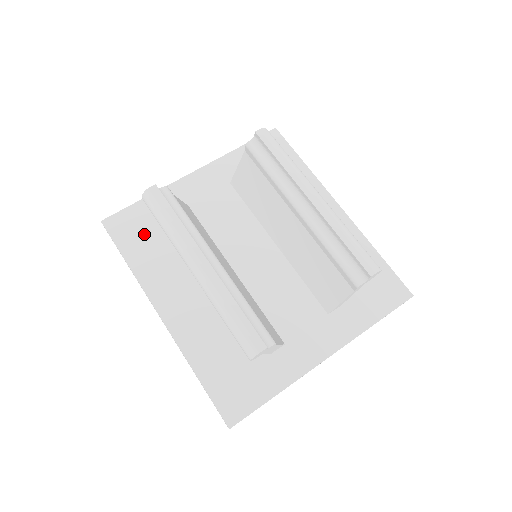
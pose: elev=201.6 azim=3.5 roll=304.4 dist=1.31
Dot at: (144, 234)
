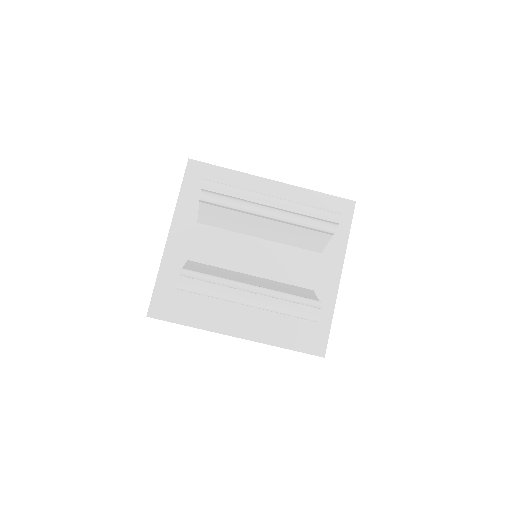
Dot at: (180, 301)
